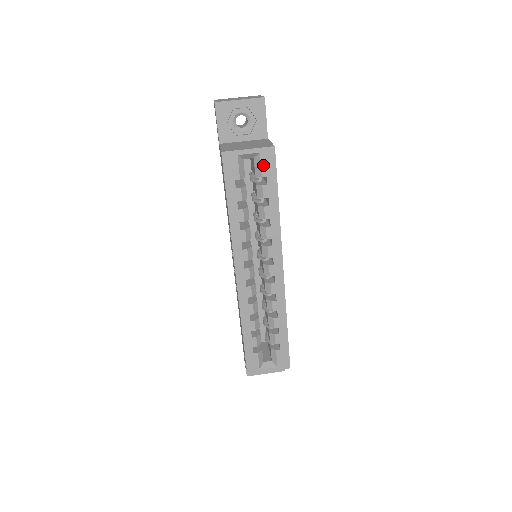
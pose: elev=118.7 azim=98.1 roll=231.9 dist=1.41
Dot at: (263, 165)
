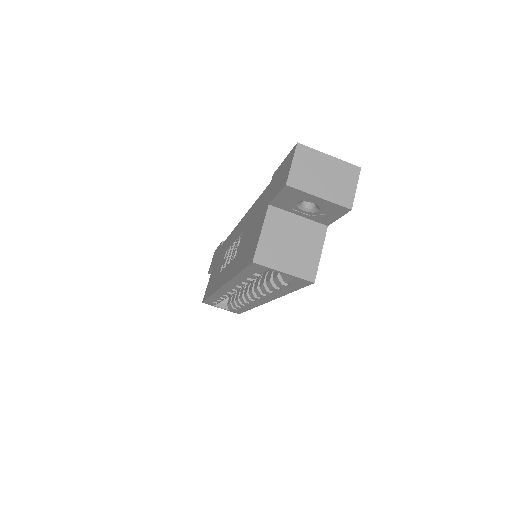
Dot at: (292, 281)
